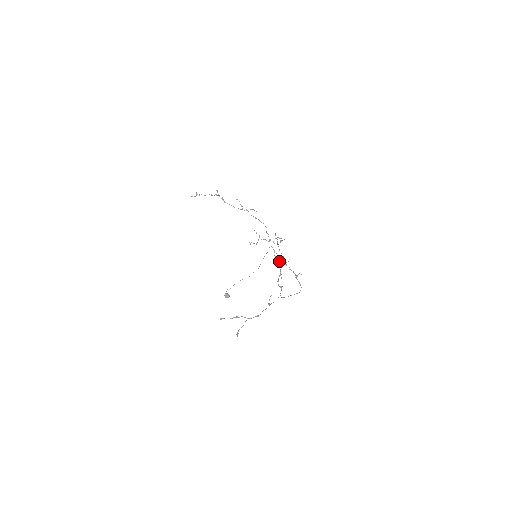
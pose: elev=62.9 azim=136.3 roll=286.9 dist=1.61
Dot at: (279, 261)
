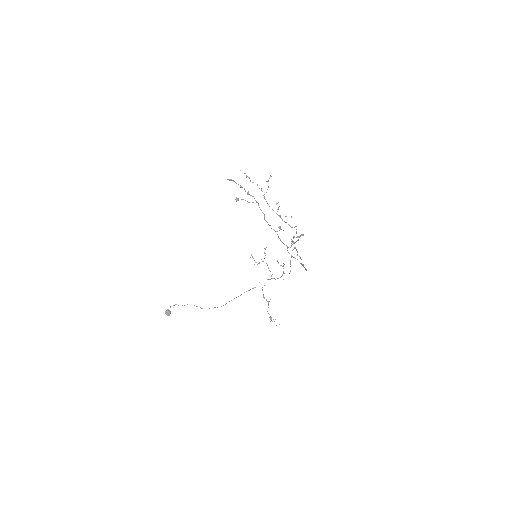
Dot at: (298, 239)
